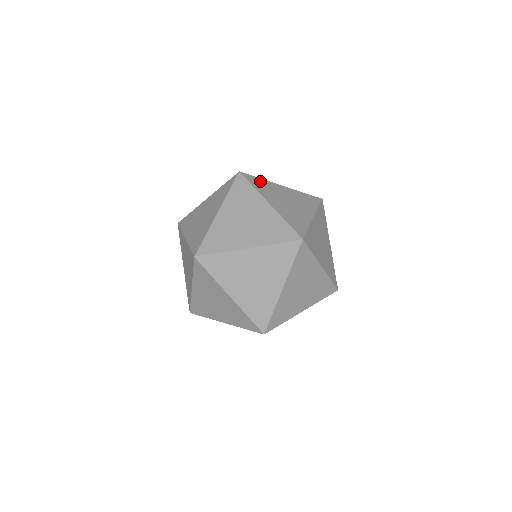
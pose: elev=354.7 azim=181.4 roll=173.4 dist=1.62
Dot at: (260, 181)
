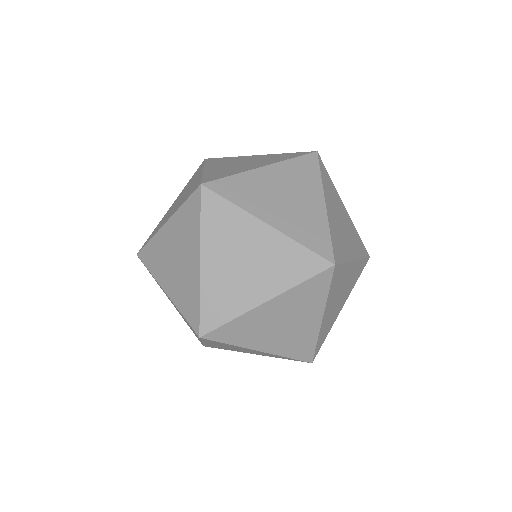
Dot at: (329, 179)
